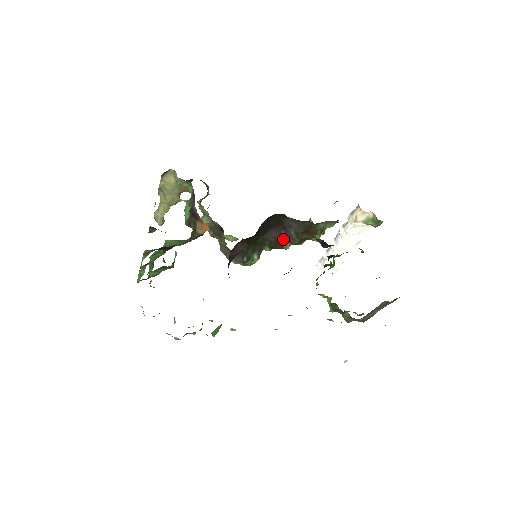
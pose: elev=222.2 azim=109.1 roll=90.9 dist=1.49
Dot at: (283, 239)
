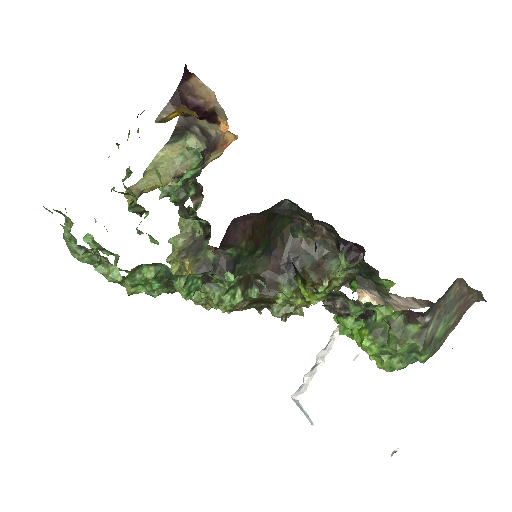
Dot at: (280, 279)
